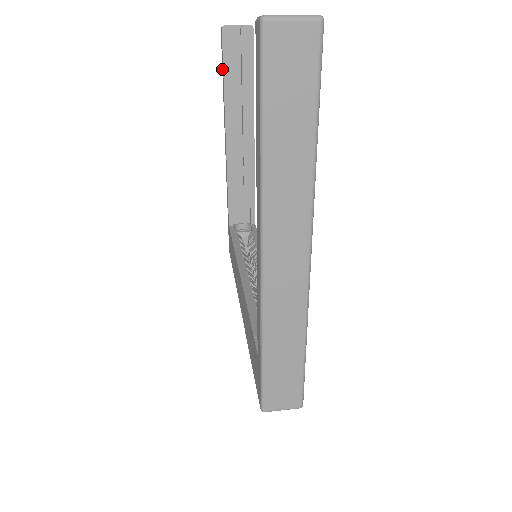
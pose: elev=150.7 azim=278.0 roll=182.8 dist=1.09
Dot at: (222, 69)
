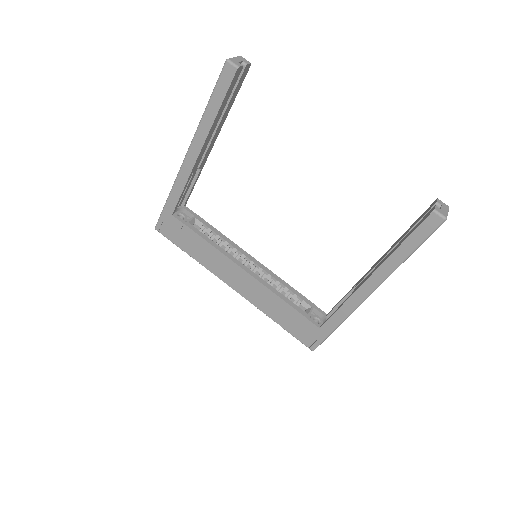
Dot at: (215, 96)
